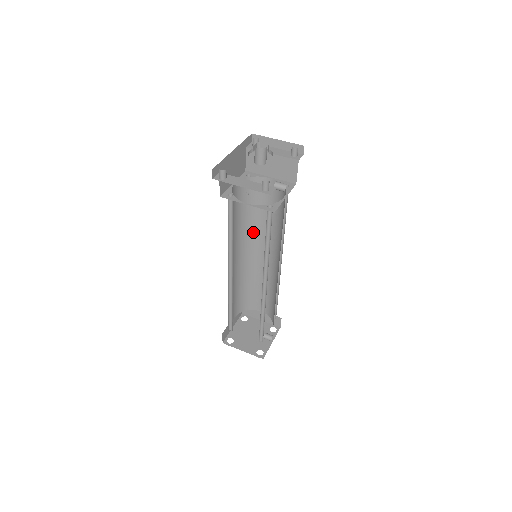
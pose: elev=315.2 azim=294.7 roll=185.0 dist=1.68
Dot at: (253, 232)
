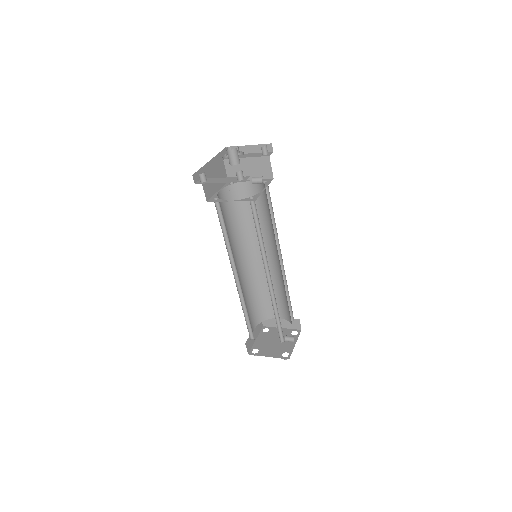
Dot at: (250, 237)
